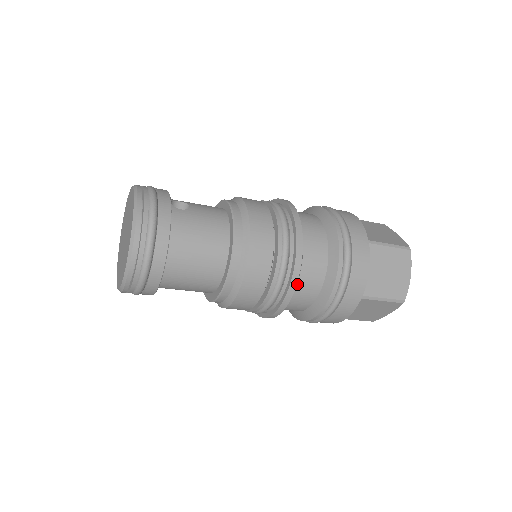
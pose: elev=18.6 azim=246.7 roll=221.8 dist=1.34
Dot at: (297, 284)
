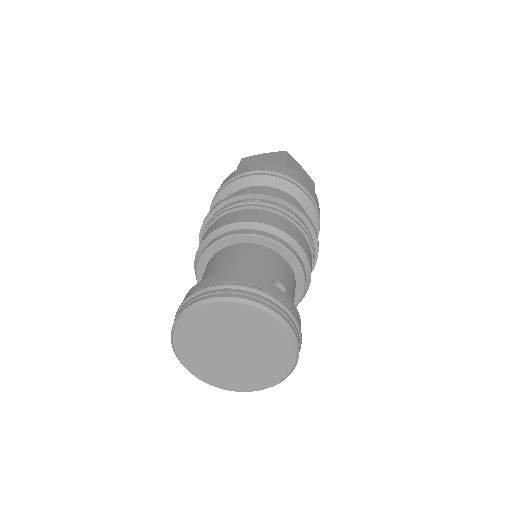
Dot at: occluded
